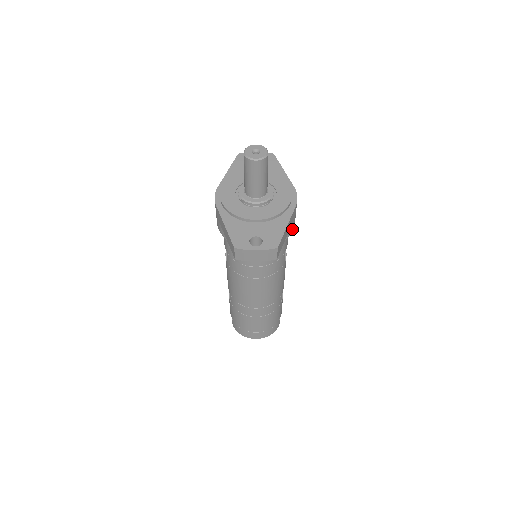
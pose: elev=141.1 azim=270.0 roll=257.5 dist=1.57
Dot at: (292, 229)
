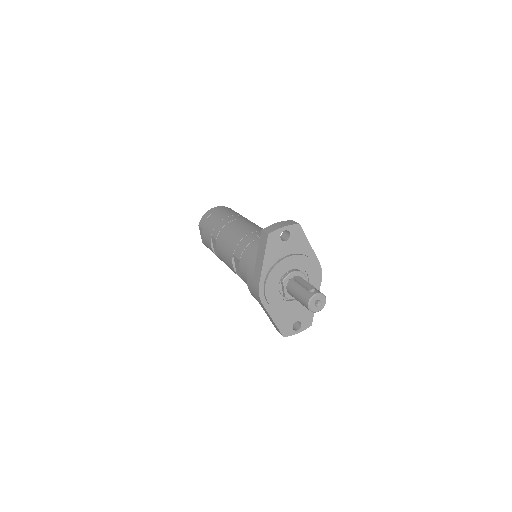
Dot at: occluded
